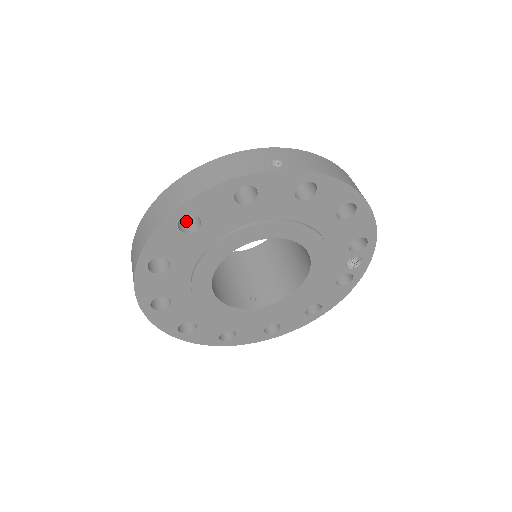
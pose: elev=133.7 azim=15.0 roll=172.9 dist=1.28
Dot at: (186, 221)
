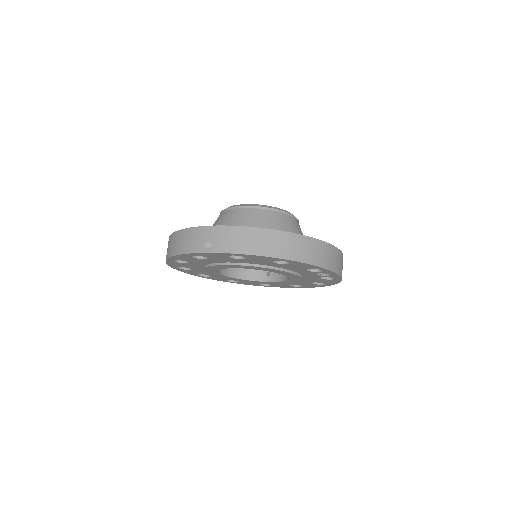
Dot at: occluded
